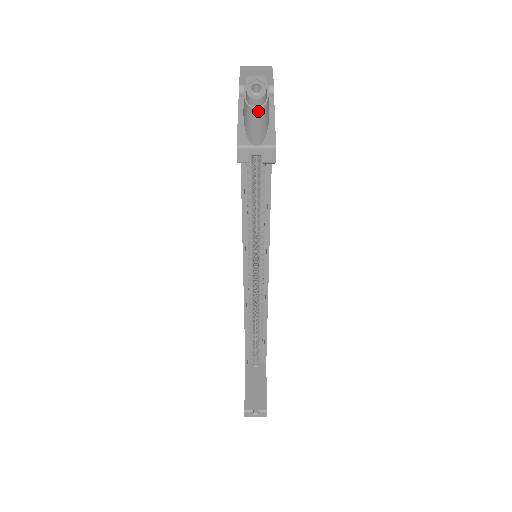
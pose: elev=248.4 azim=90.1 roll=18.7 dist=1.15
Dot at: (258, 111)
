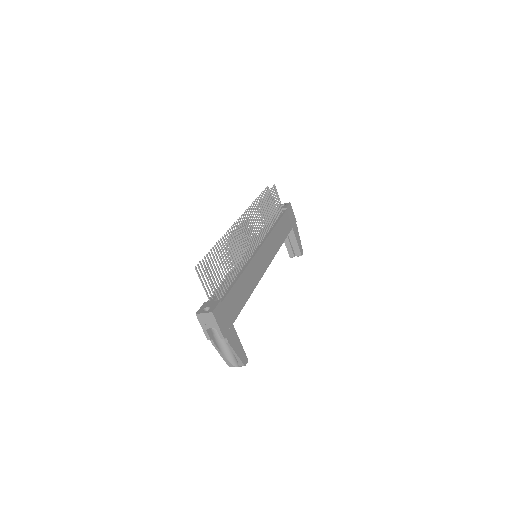
Dot at: occluded
